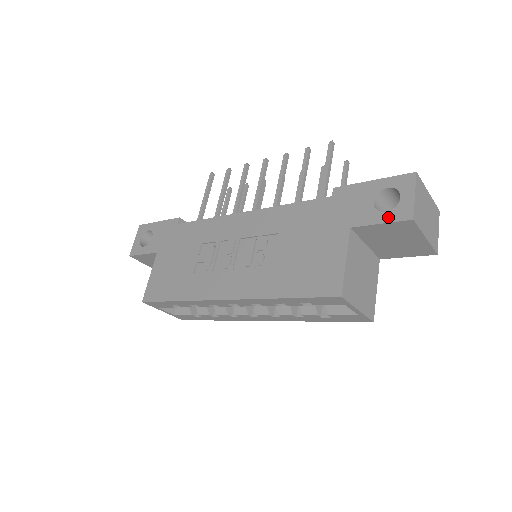
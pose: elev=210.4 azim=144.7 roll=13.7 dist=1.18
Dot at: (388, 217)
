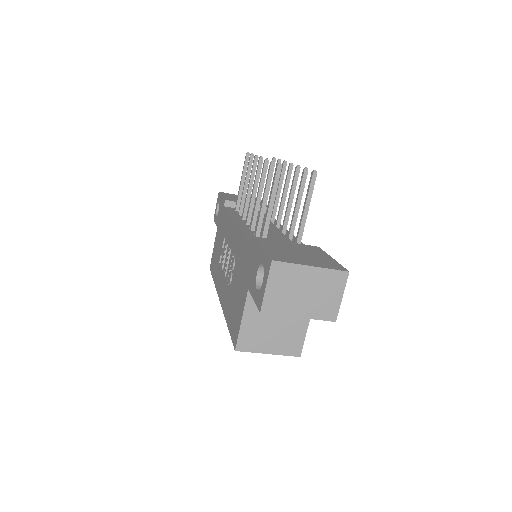
Dot at: (256, 297)
